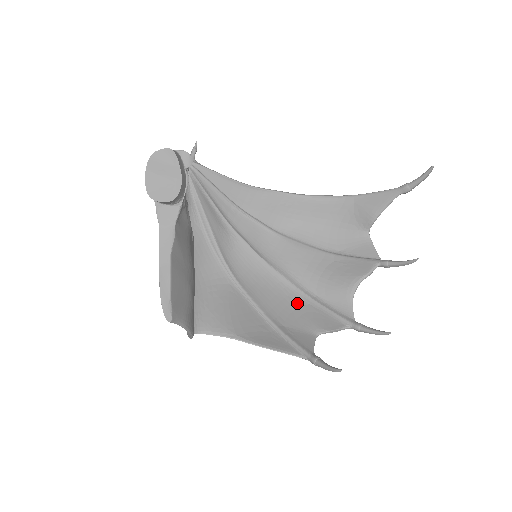
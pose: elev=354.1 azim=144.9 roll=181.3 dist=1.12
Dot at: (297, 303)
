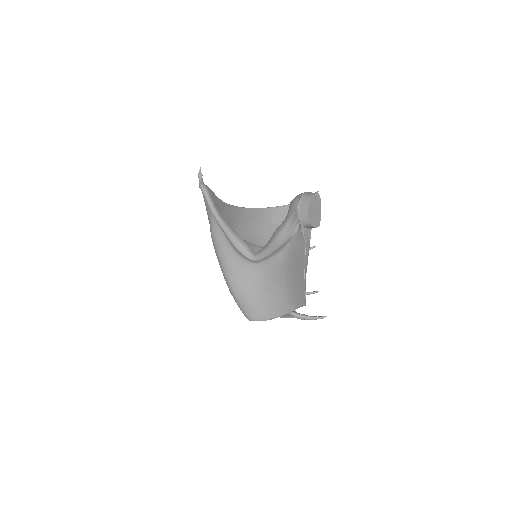
Dot at: occluded
